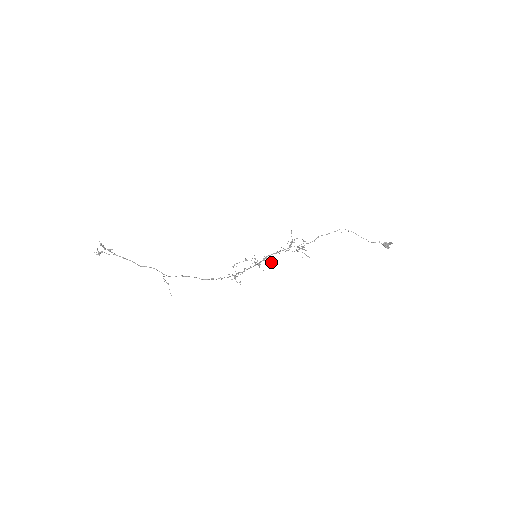
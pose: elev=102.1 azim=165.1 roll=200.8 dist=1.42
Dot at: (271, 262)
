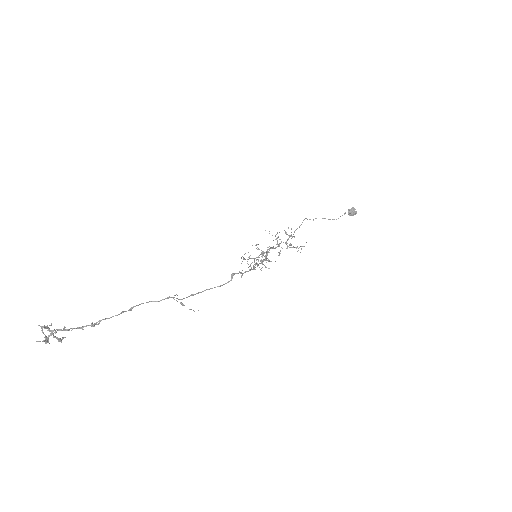
Dot at: occluded
